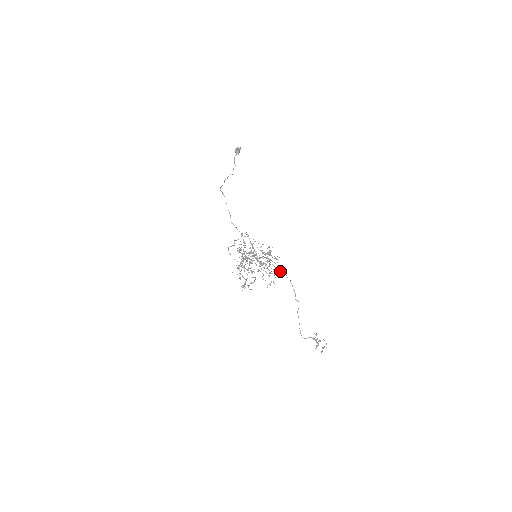
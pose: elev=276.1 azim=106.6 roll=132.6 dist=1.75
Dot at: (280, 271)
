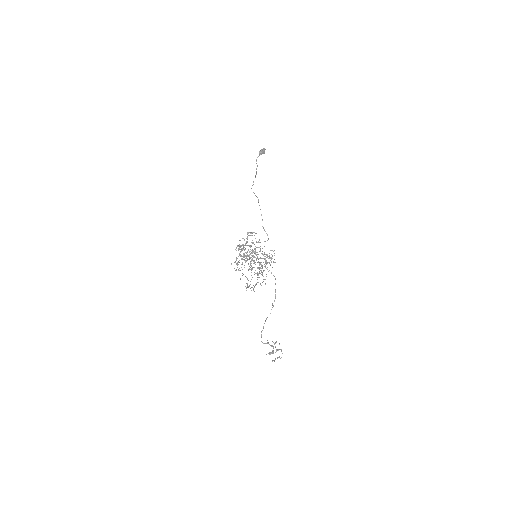
Dot at: (273, 275)
